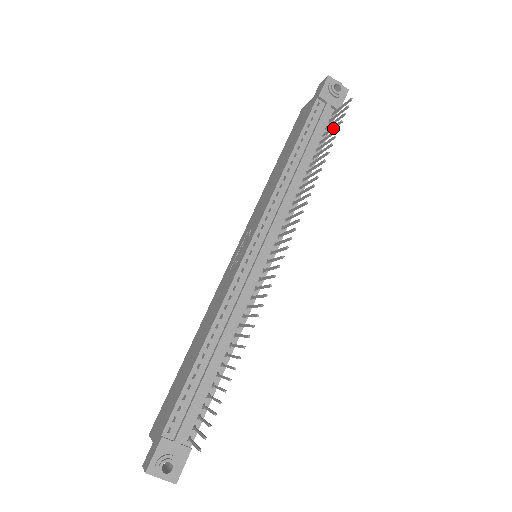
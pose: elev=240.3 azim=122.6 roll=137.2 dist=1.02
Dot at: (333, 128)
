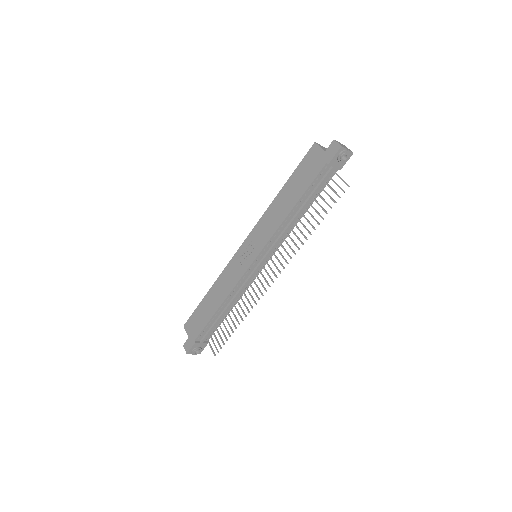
Dot at: occluded
